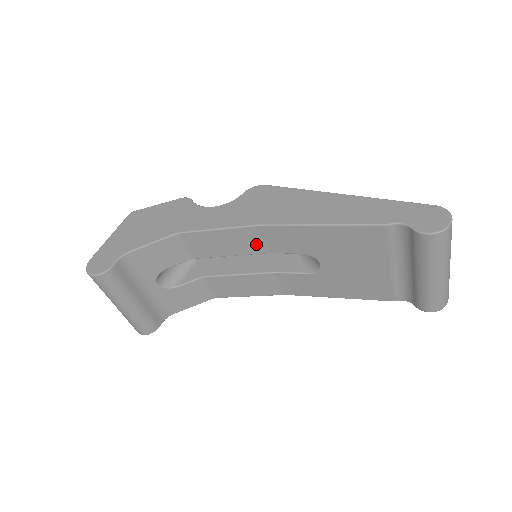
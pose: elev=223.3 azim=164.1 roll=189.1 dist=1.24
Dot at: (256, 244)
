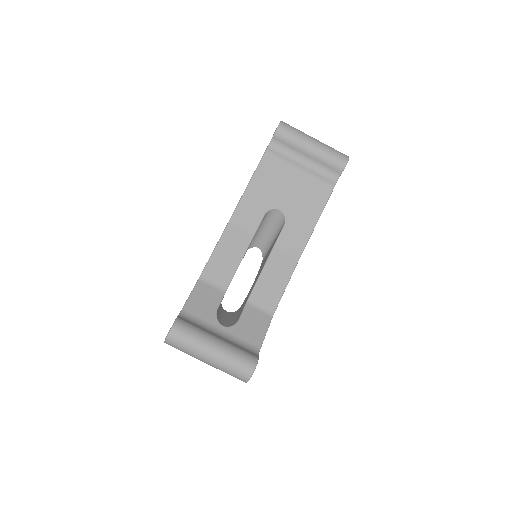
Dot at: (241, 237)
